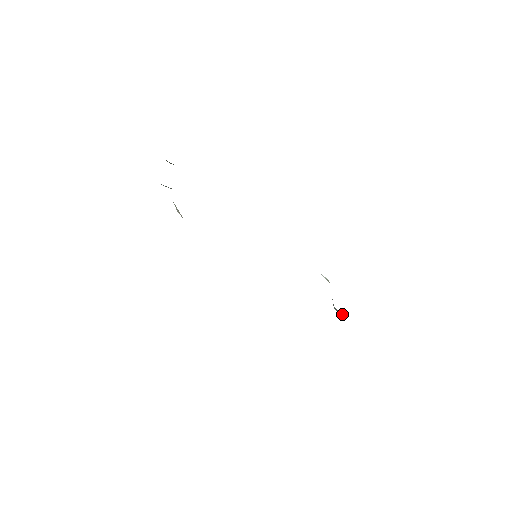
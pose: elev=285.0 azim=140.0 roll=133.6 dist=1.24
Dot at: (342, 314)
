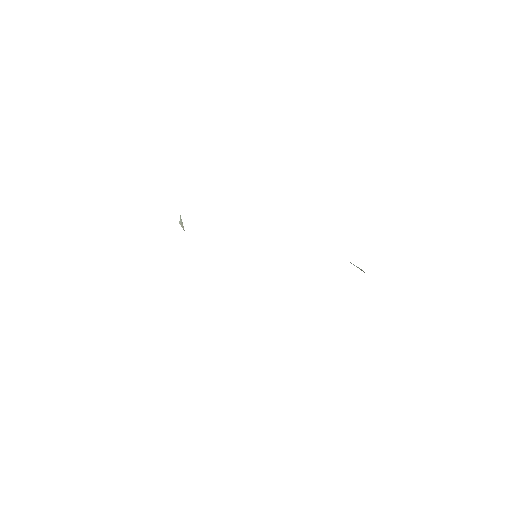
Dot at: occluded
